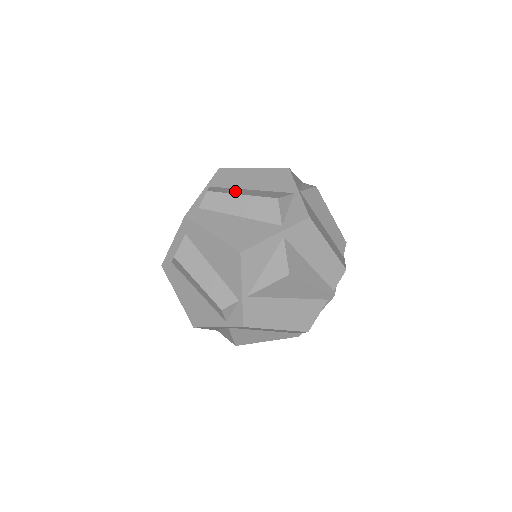
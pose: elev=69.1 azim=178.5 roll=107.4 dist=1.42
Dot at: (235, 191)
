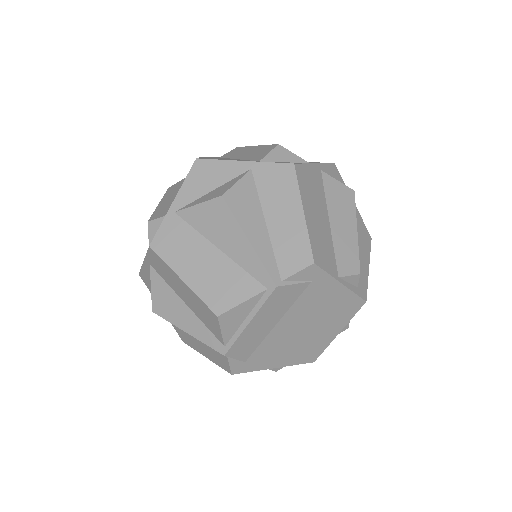
Dot at: occluded
